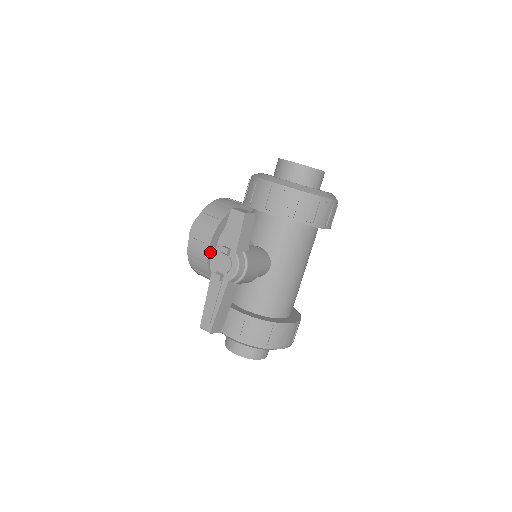
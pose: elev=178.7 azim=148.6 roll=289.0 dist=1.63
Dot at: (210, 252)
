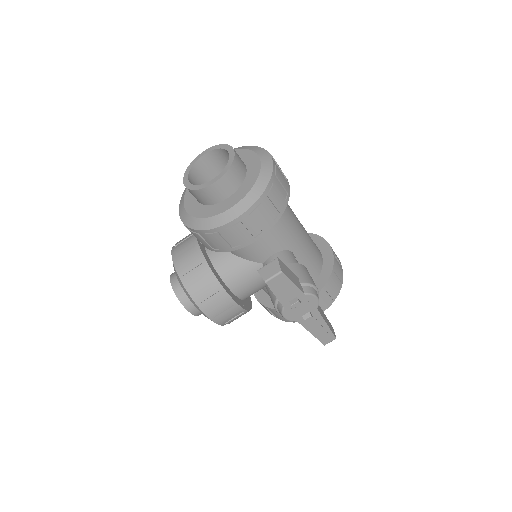
Dot at: (240, 304)
